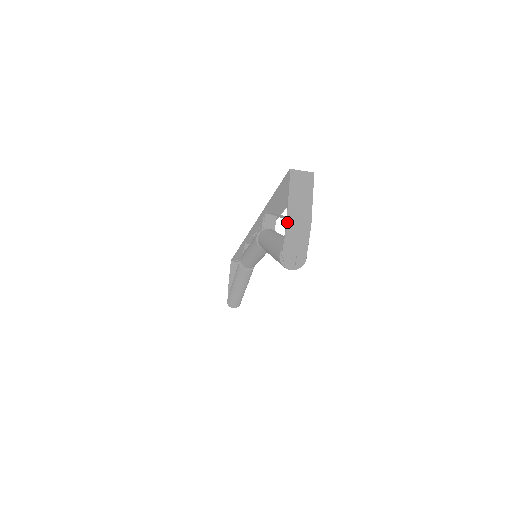
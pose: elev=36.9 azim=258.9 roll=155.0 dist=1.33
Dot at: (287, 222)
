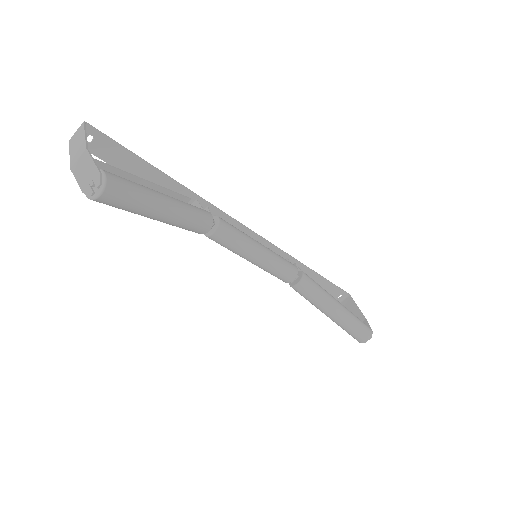
Dot at: (70, 168)
